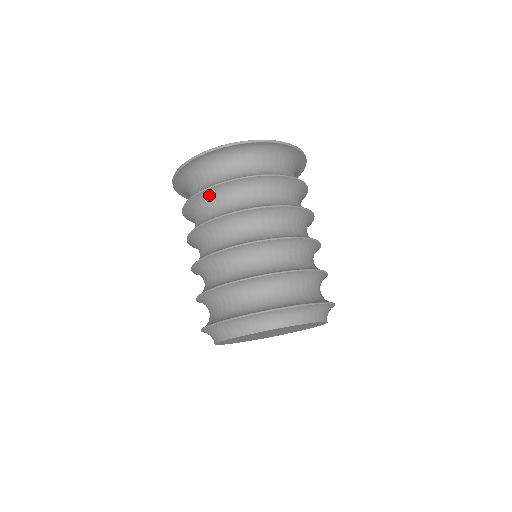
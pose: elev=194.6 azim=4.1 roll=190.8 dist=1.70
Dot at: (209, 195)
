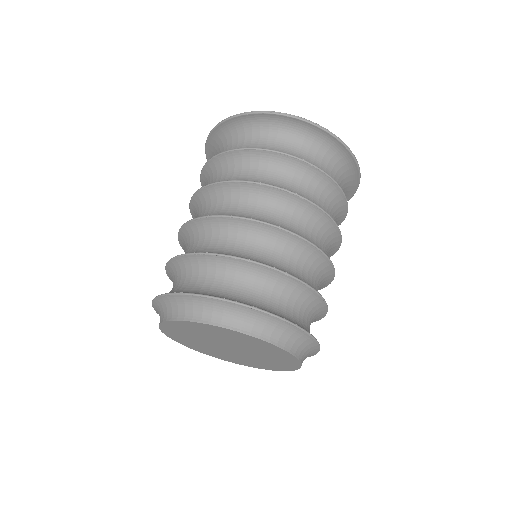
Dot at: (211, 170)
